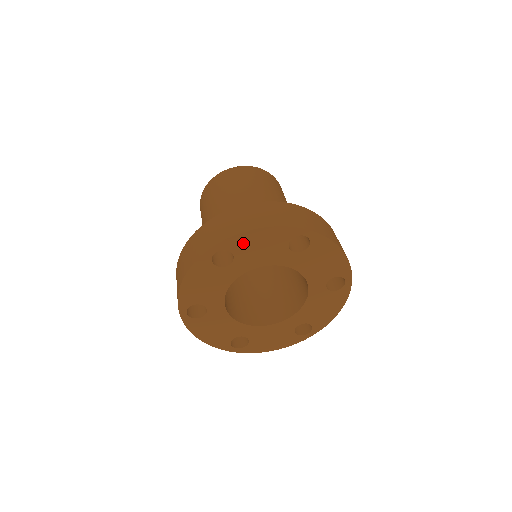
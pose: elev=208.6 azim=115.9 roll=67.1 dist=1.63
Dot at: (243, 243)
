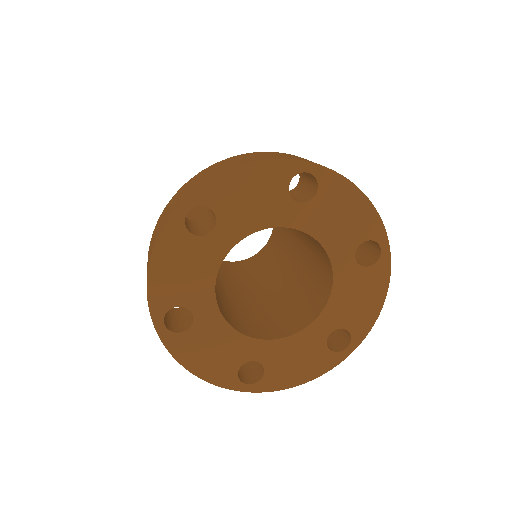
Dot at: (225, 192)
